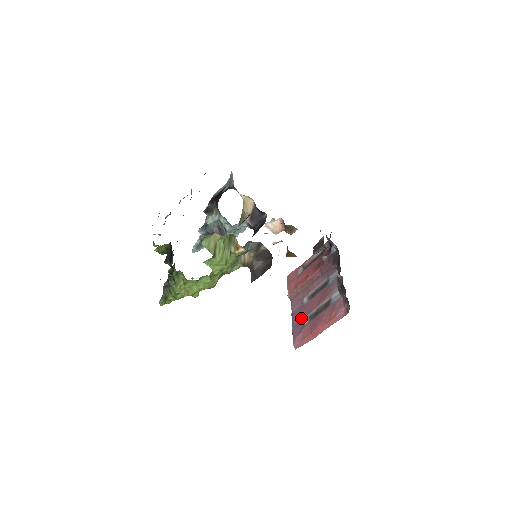
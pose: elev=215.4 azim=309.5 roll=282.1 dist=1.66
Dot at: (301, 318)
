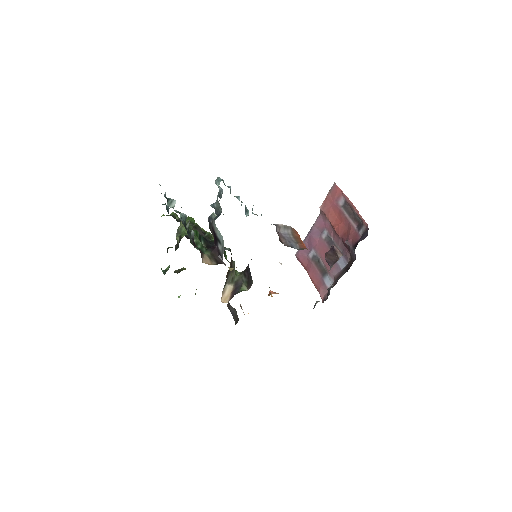
Dot at: (311, 245)
